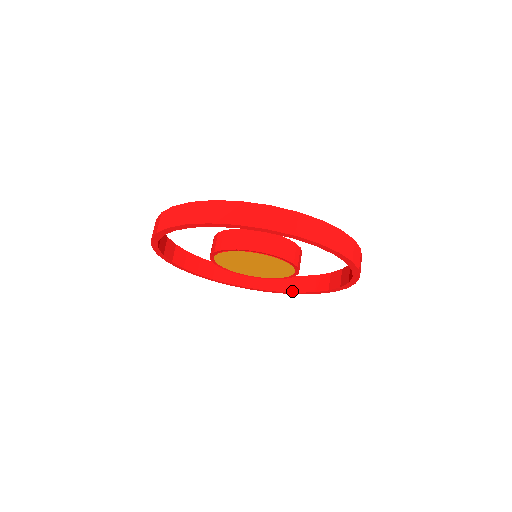
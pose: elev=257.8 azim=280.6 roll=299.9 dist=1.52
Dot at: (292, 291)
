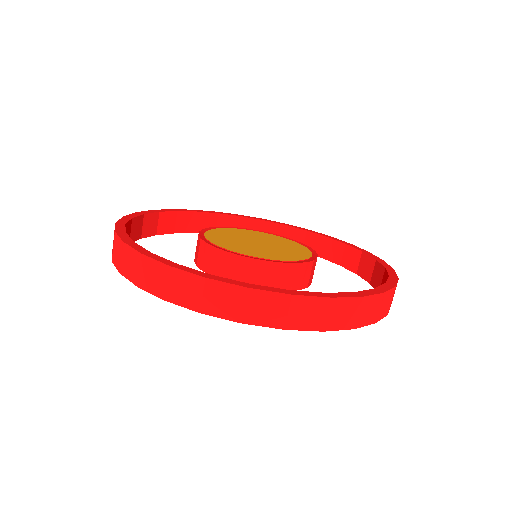
Dot at: occluded
